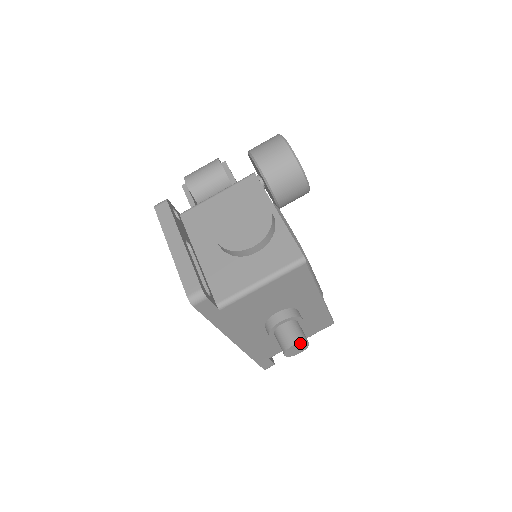
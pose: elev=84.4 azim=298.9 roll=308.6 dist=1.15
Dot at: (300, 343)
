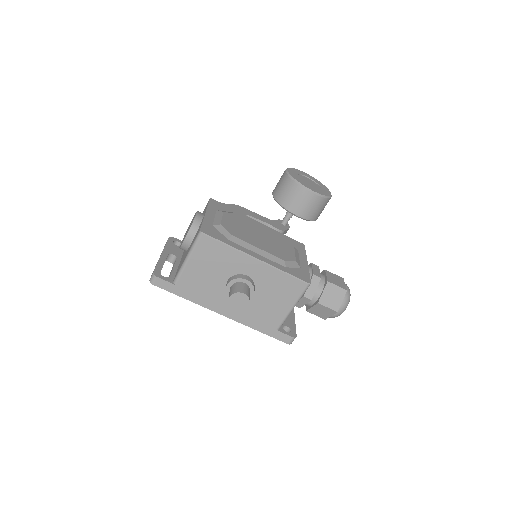
Dot at: (235, 295)
